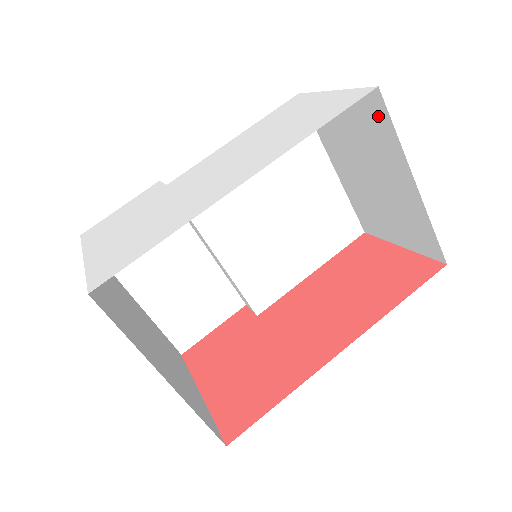
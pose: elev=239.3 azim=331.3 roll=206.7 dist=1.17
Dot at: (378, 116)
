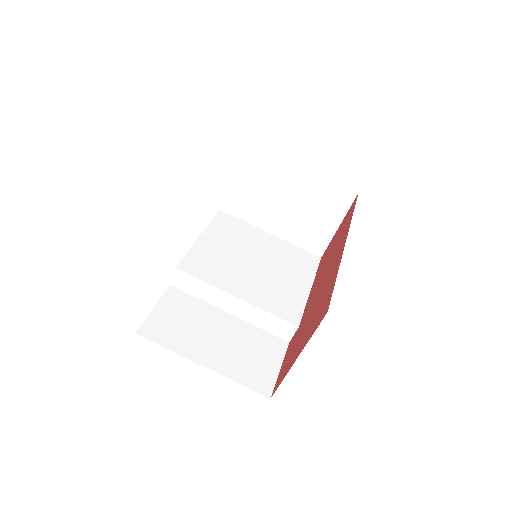
Dot at: (256, 155)
